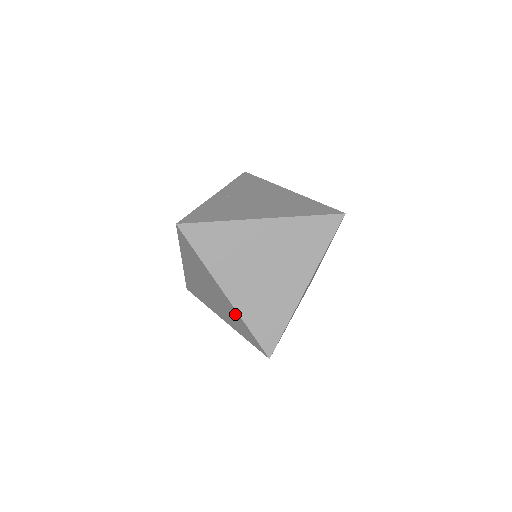
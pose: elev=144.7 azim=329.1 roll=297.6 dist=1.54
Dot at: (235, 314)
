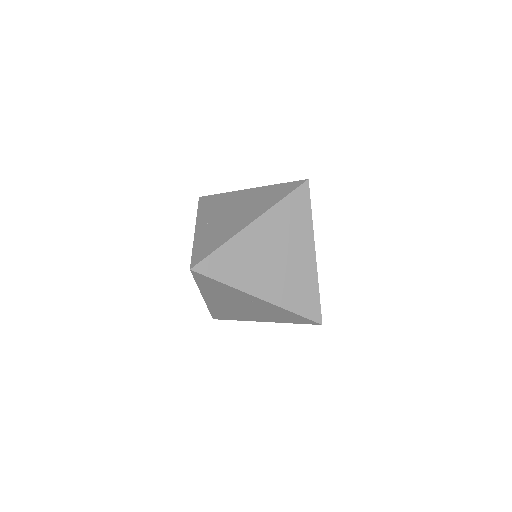
Dot at: (275, 309)
